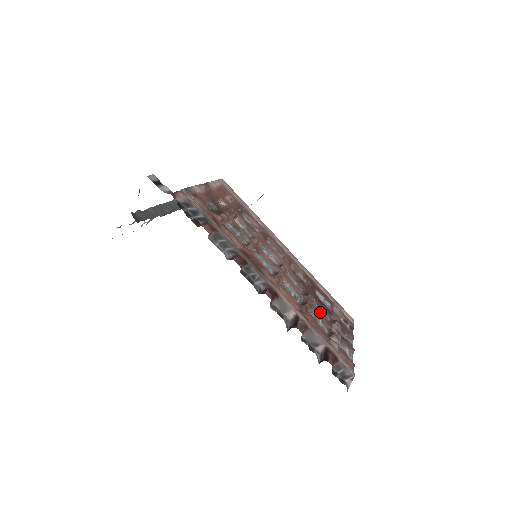
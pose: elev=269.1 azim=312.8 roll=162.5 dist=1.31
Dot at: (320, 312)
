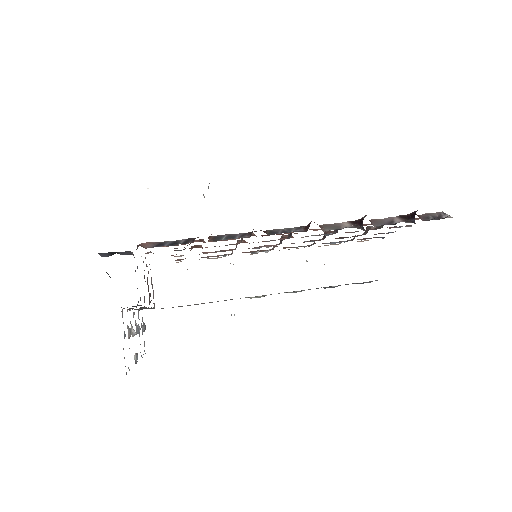
Dot at: occluded
